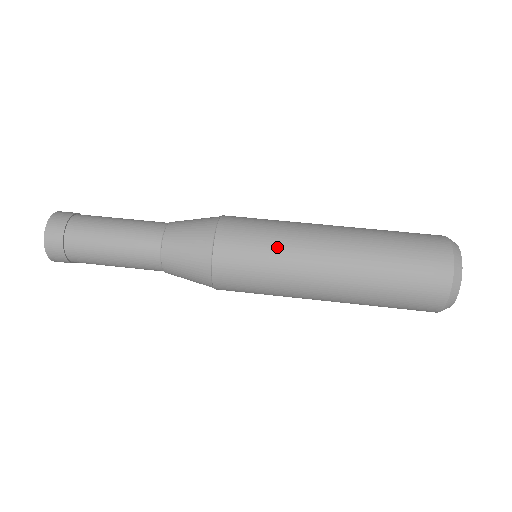
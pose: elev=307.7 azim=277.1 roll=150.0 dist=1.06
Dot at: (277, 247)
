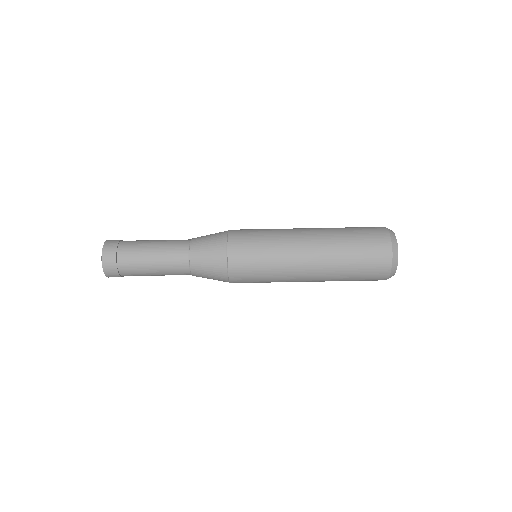
Dot at: (272, 281)
